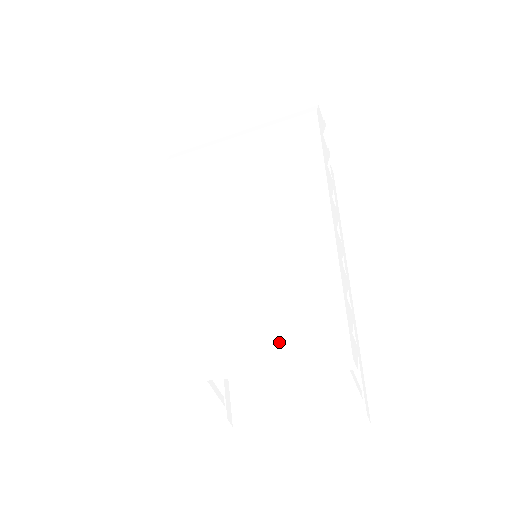
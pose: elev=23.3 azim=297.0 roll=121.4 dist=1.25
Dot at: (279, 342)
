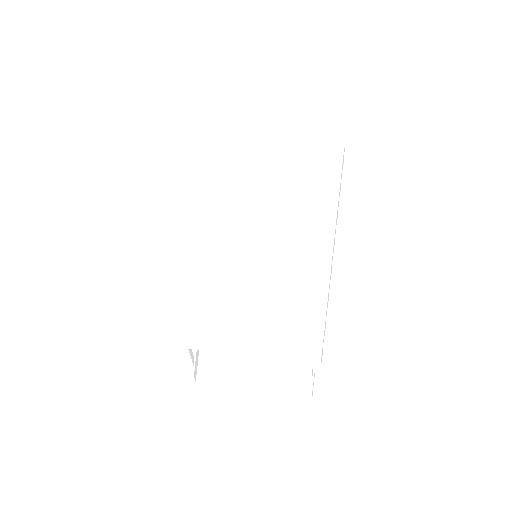
Dot at: (264, 336)
